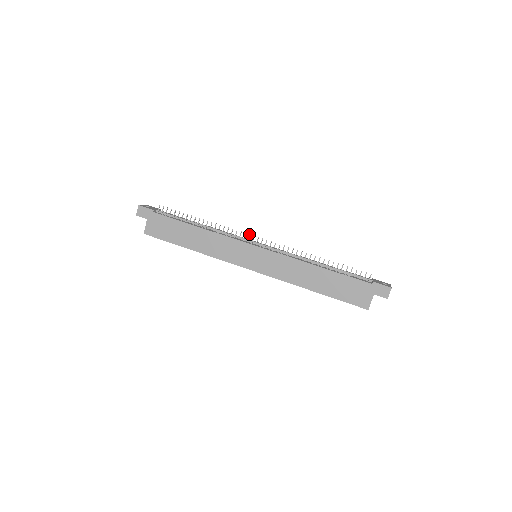
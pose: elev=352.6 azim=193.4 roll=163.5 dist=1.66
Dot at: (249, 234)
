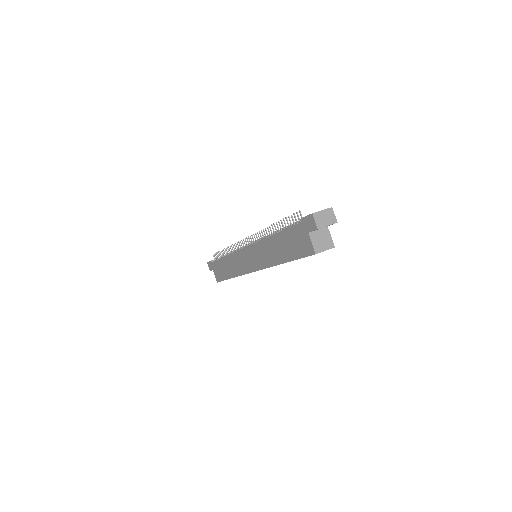
Dot at: (241, 240)
